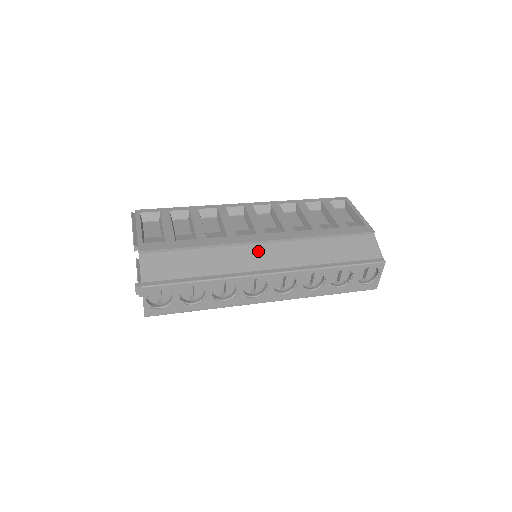
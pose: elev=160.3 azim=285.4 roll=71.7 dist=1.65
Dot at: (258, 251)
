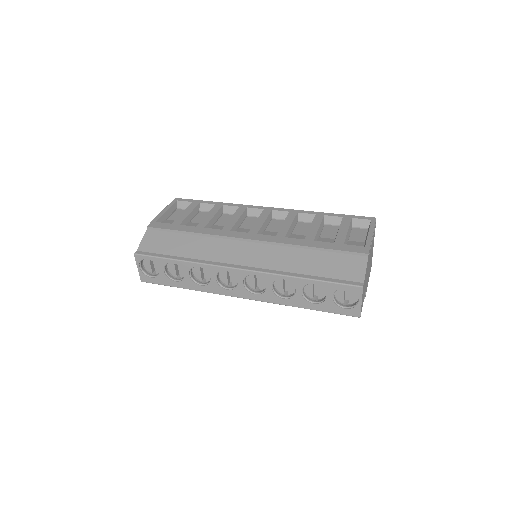
Dot at: (239, 247)
